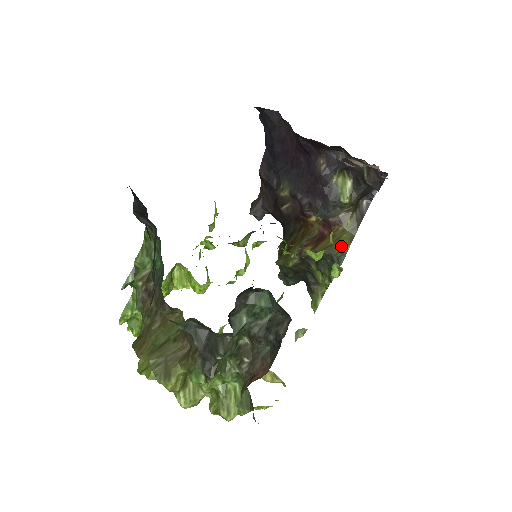
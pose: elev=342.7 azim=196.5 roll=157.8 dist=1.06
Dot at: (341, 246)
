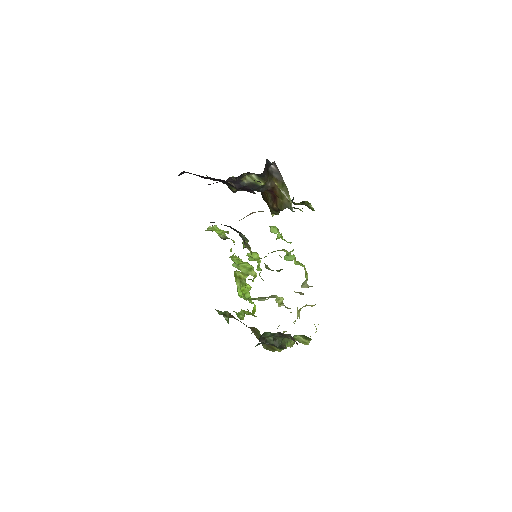
Dot at: (286, 201)
